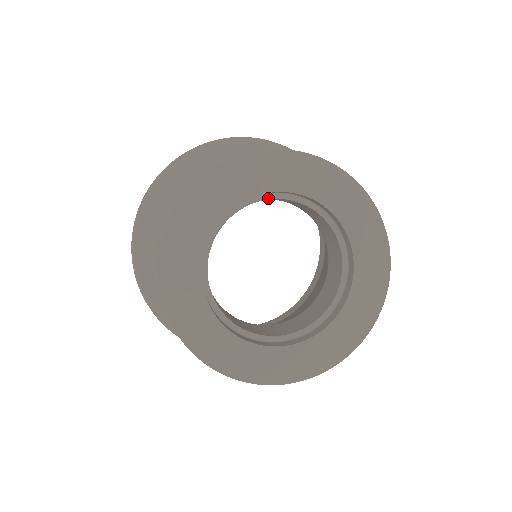
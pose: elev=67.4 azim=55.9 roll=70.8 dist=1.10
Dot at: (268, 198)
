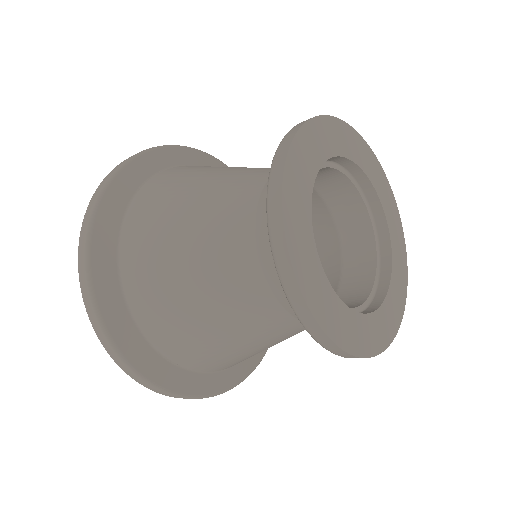
Dot at: (360, 193)
